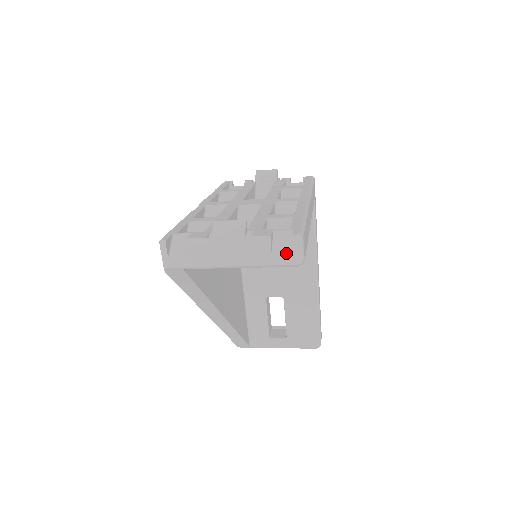
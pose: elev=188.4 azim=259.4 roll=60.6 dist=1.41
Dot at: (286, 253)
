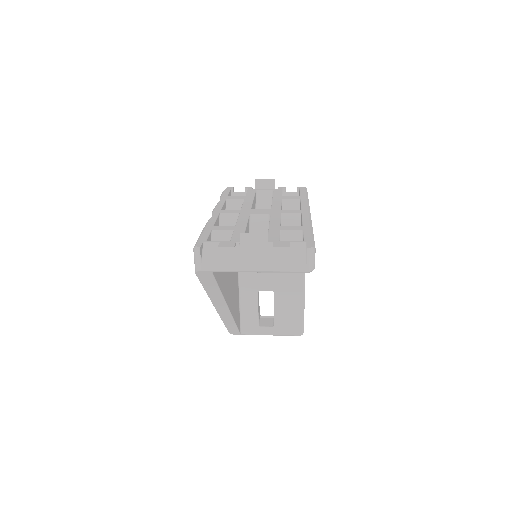
Dot at: (301, 262)
